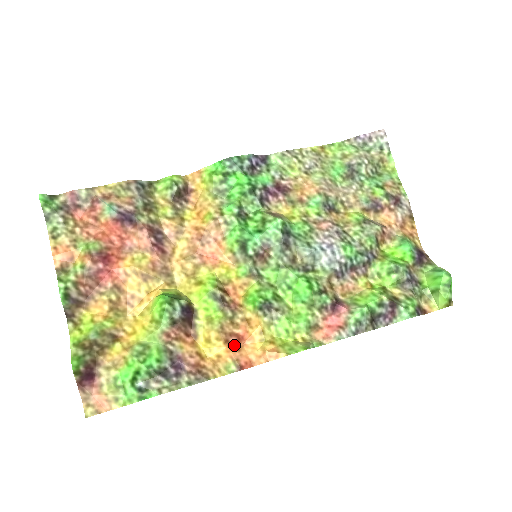
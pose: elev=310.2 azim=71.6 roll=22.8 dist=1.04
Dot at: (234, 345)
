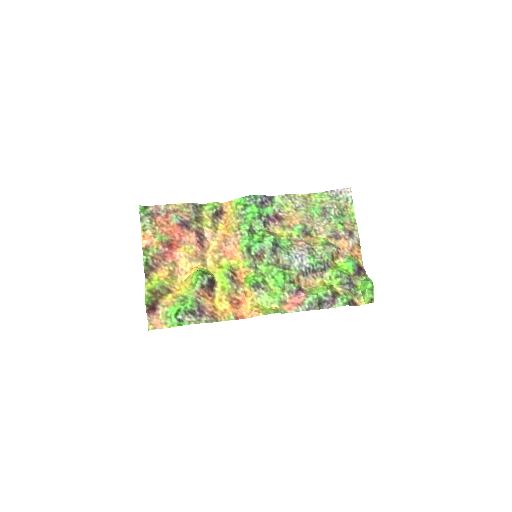
Dot at: (235, 305)
